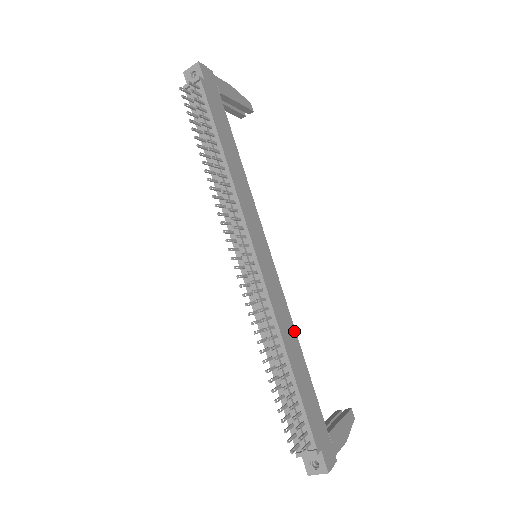
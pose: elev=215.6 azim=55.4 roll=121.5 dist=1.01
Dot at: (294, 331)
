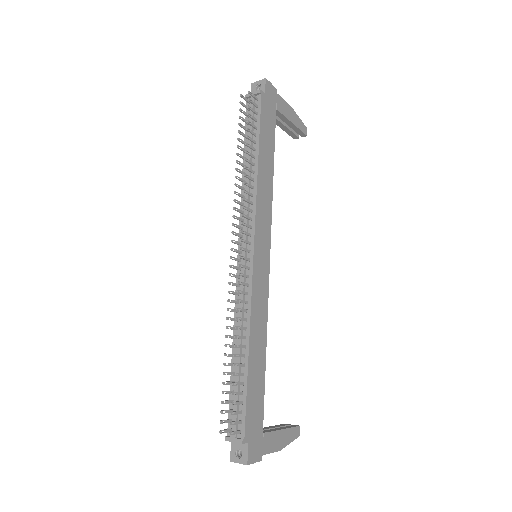
Dot at: (265, 332)
